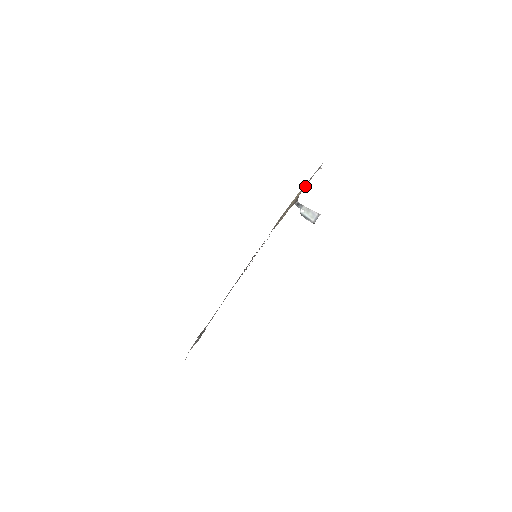
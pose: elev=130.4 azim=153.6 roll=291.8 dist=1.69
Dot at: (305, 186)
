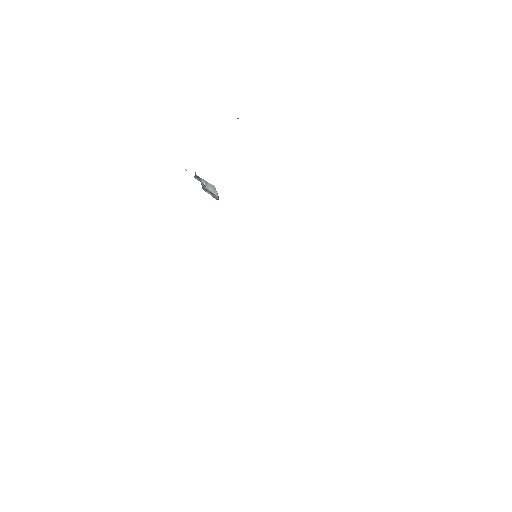
Dot at: occluded
